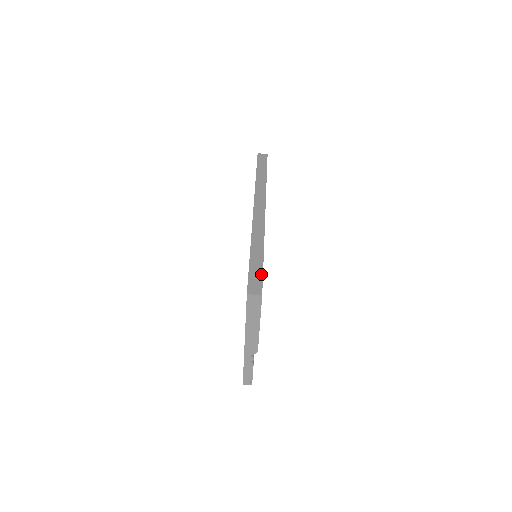
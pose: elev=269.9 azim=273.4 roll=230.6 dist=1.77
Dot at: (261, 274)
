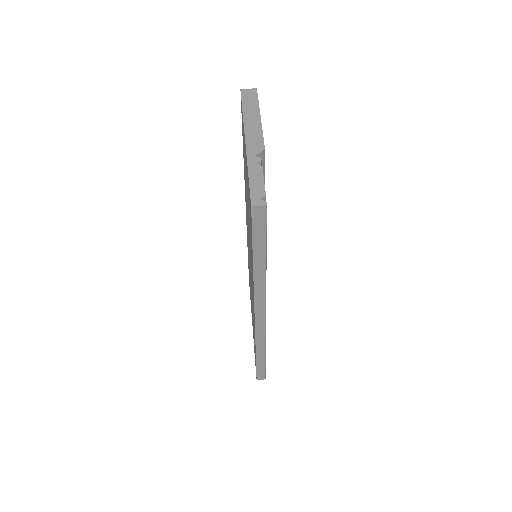
Dot at: occluded
